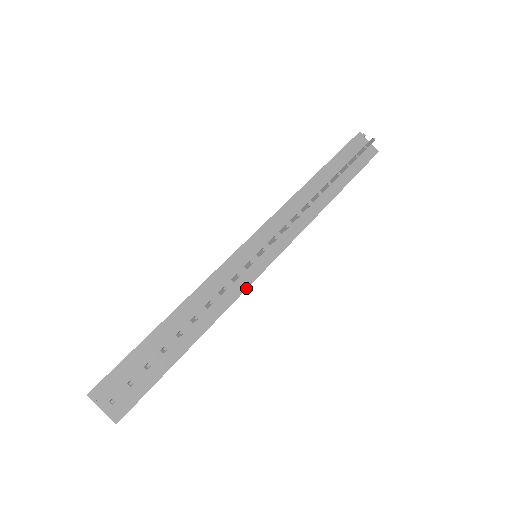
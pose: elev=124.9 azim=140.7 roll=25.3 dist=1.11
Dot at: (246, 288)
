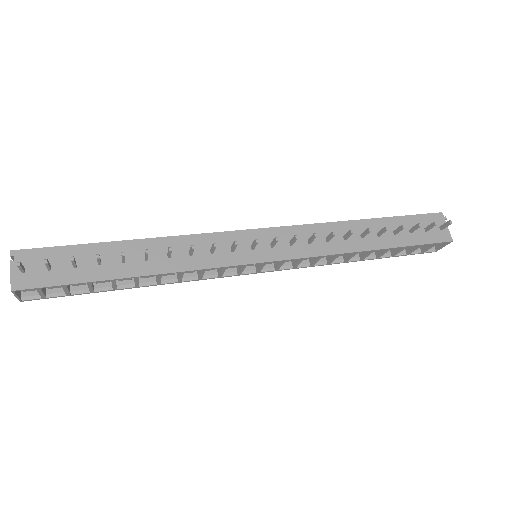
Dot at: (219, 266)
